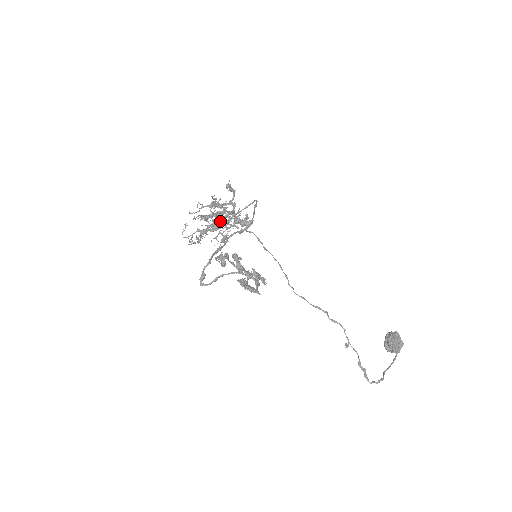
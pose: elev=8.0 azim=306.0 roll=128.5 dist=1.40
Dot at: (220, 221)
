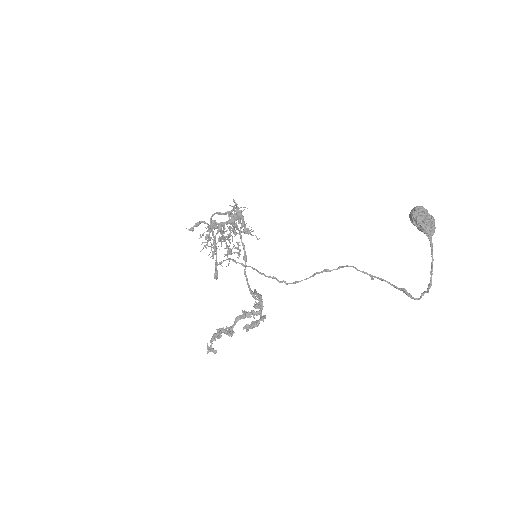
Dot at: (229, 228)
